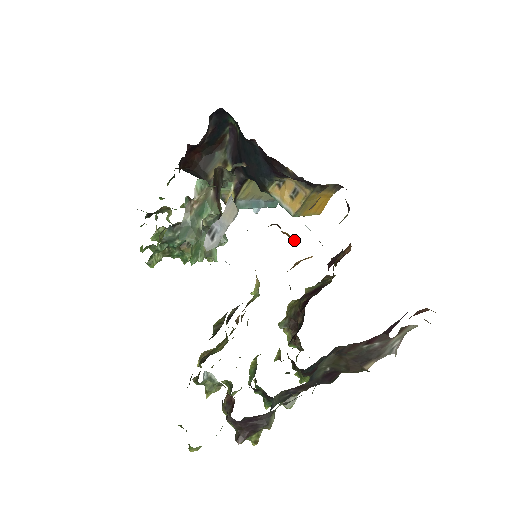
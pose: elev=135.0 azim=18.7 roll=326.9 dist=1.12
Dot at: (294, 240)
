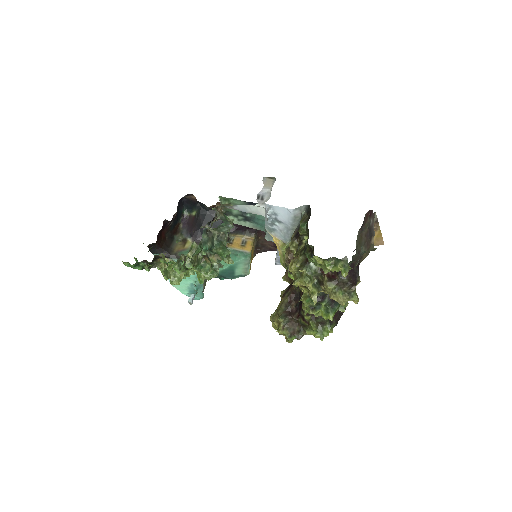
Dot at: occluded
